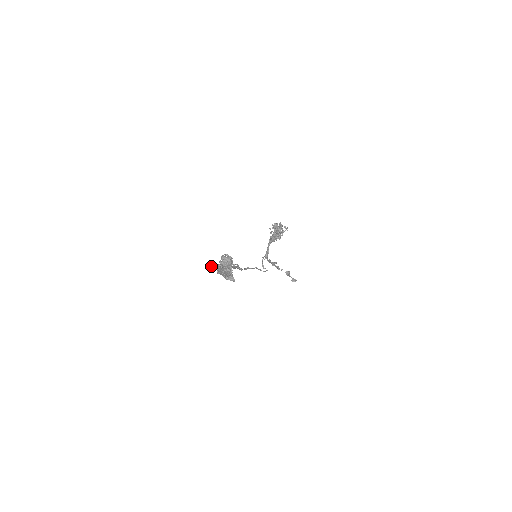
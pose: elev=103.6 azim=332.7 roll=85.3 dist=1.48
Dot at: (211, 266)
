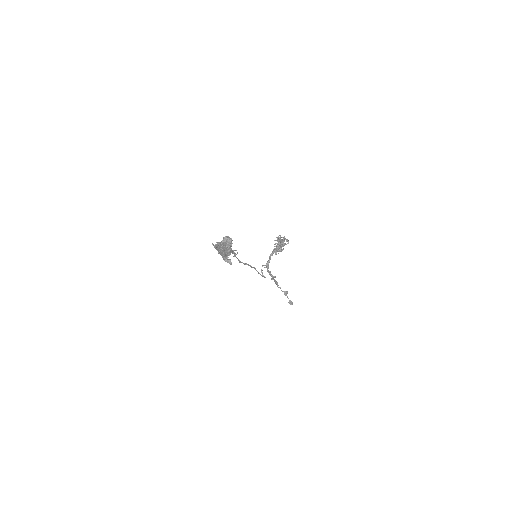
Dot at: (214, 247)
